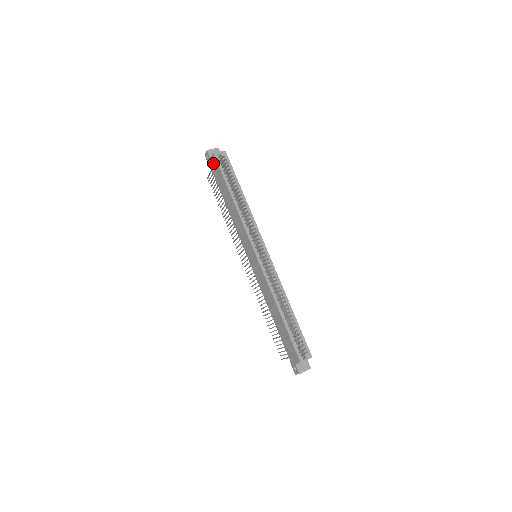
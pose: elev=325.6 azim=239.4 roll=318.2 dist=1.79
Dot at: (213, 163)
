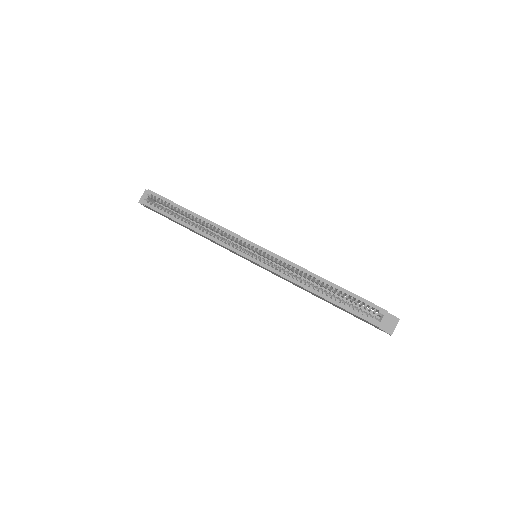
Dot at: (151, 209)
